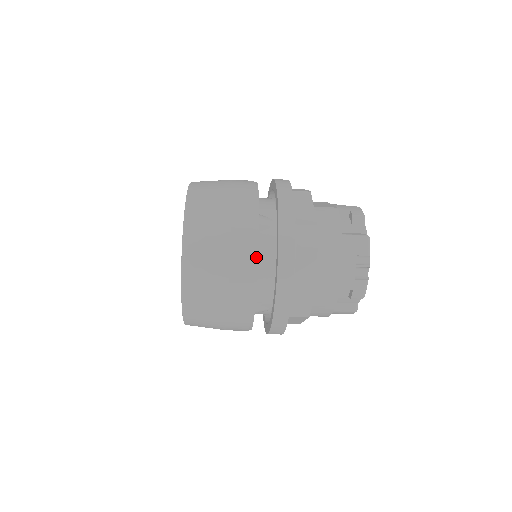
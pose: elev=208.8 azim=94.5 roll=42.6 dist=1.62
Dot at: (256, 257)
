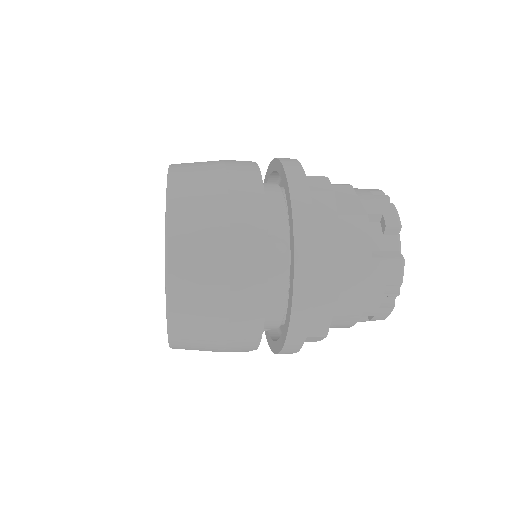
Dot at: (263, 307)
